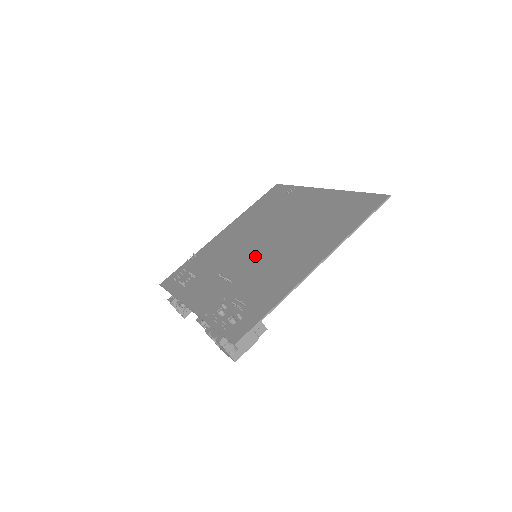
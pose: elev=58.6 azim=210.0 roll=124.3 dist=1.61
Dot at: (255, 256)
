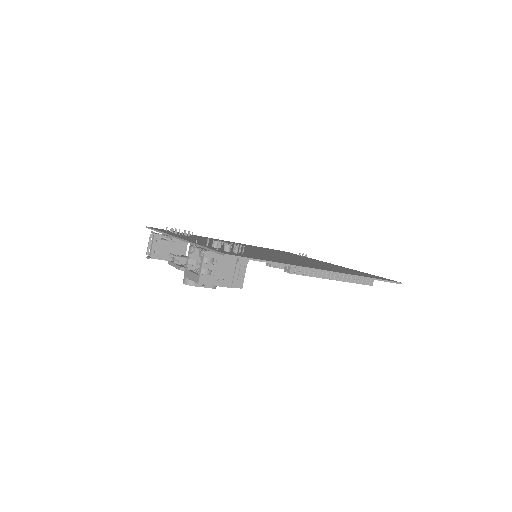
Dot at: occluded
